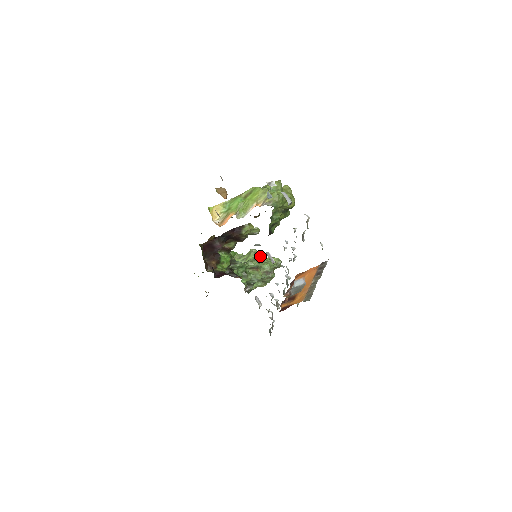
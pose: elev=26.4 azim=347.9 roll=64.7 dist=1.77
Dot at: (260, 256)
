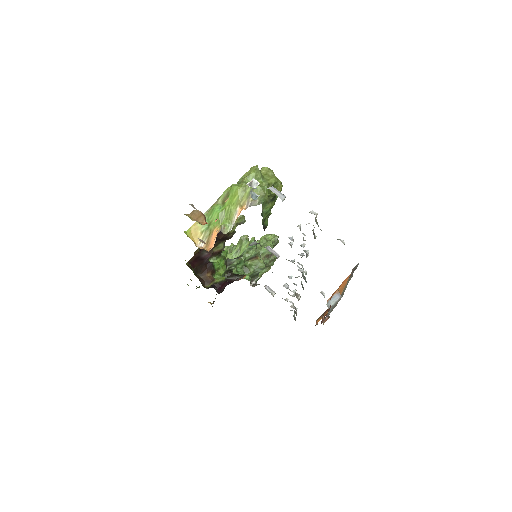
Dot at: occluded
